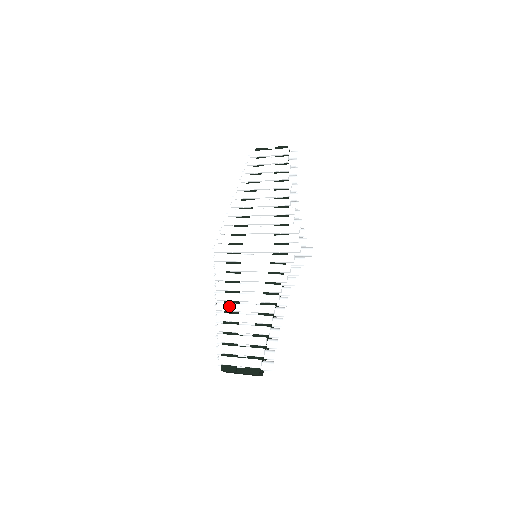
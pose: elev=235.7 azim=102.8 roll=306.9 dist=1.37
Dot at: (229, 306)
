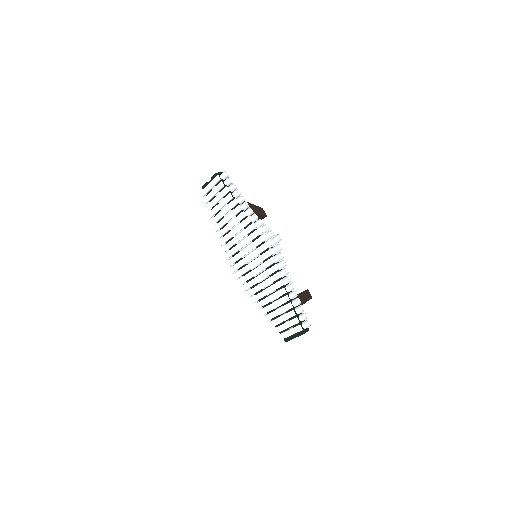
Dot at: (262, 303)
